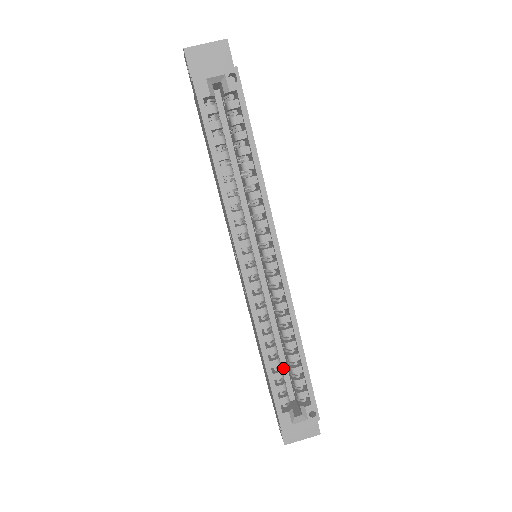
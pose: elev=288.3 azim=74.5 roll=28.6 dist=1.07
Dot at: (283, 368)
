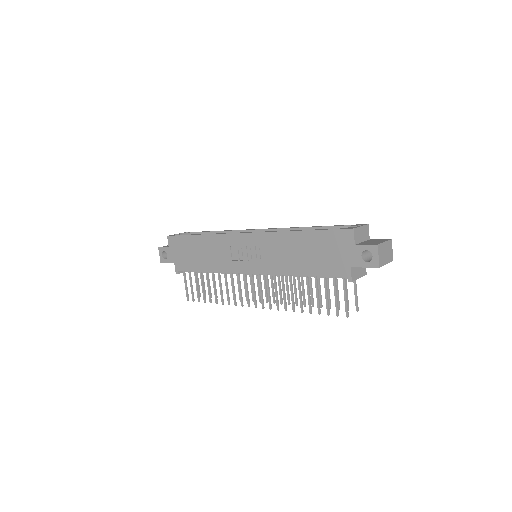
Dot at: occluded
